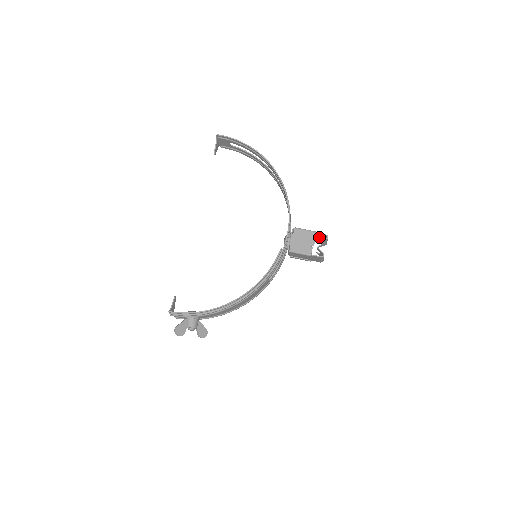
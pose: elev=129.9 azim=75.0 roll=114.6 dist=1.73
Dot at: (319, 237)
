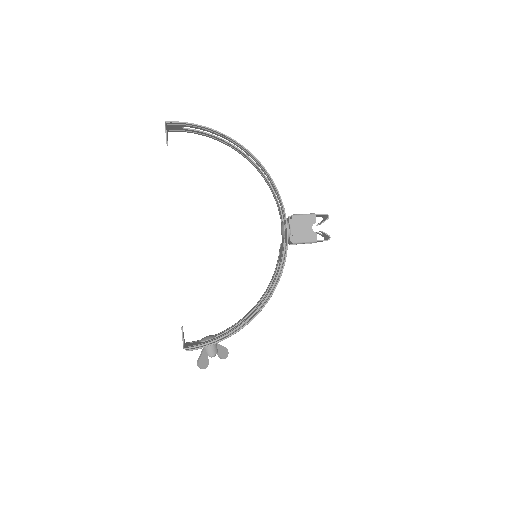
Dot at: (316, 216)
